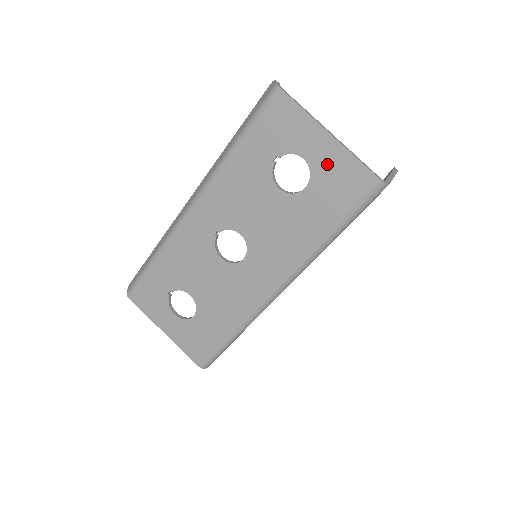
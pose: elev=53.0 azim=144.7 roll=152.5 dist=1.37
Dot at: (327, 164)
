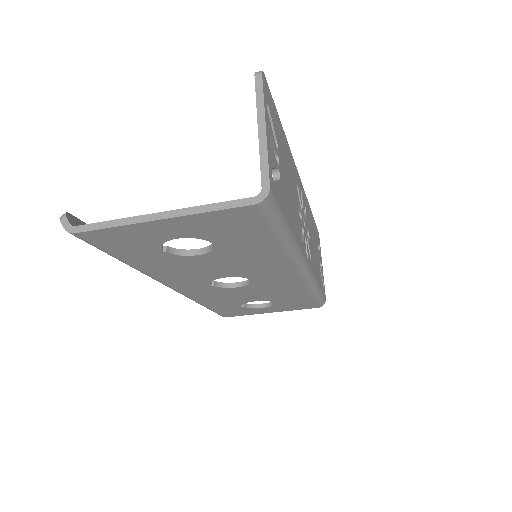
Dot at: (198, 229)
